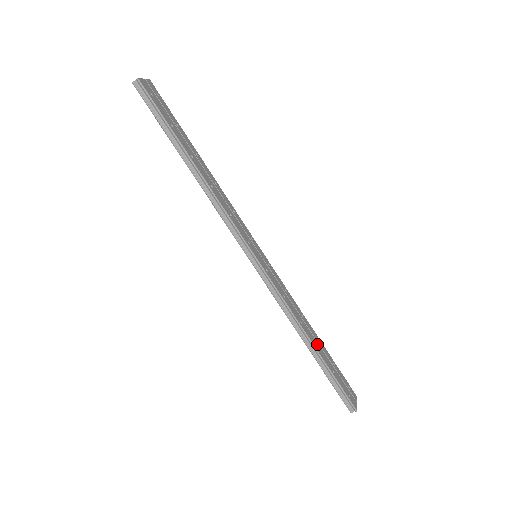
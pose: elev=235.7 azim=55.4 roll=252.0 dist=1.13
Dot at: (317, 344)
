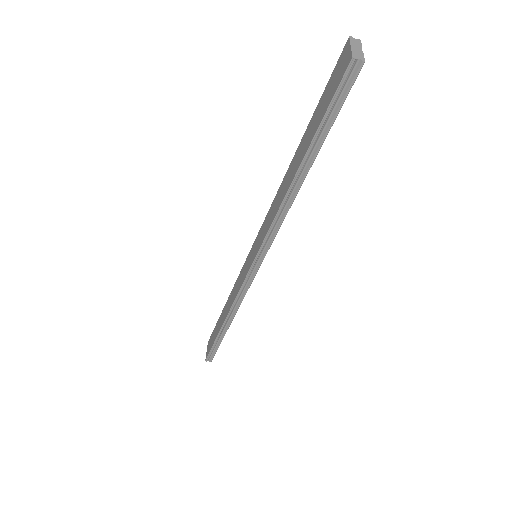
Dot at: occluded
